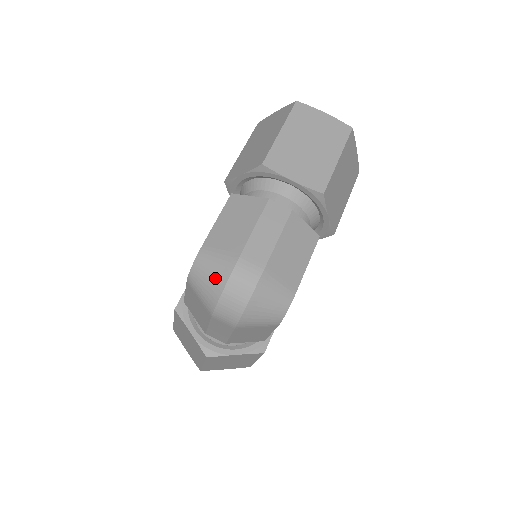
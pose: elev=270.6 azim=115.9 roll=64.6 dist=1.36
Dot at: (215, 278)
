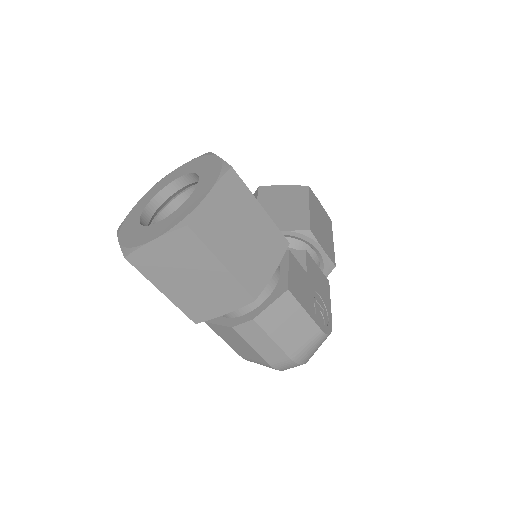
Dot at: occluded
